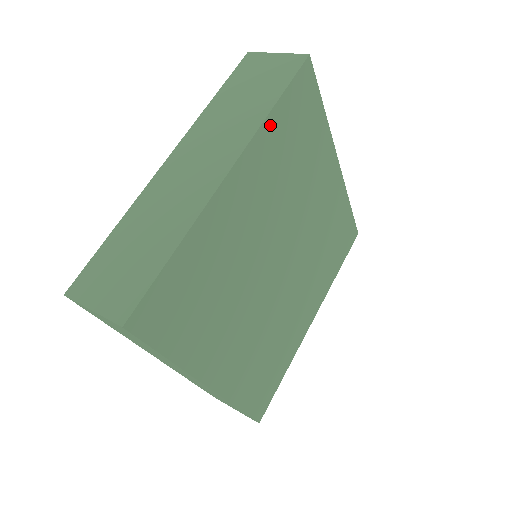
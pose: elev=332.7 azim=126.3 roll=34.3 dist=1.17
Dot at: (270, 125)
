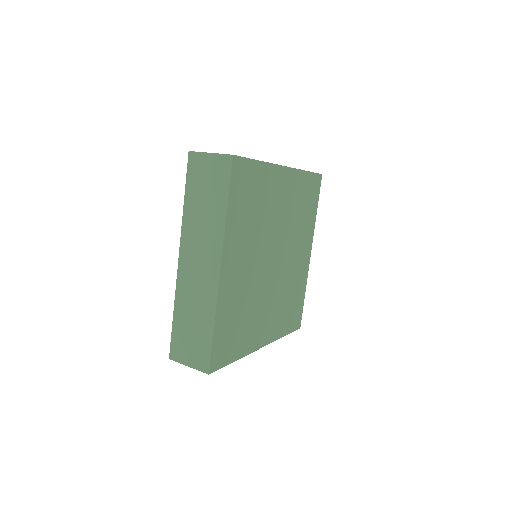
Dot at: (302, 176)
